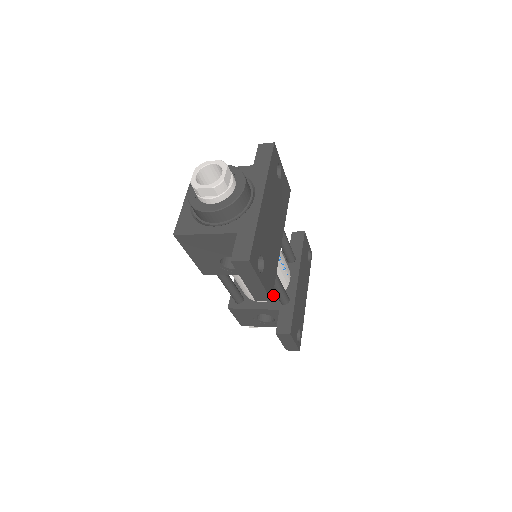
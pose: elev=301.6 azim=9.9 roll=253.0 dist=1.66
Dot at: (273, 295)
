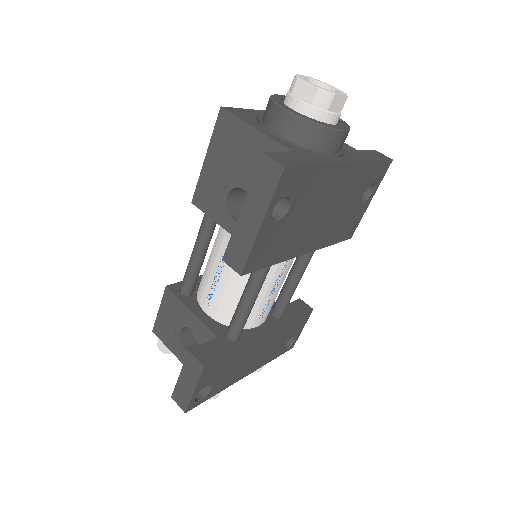
Dot at: (227, 317)
